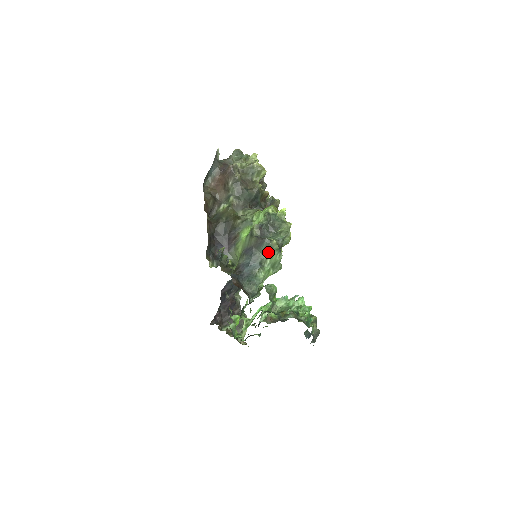
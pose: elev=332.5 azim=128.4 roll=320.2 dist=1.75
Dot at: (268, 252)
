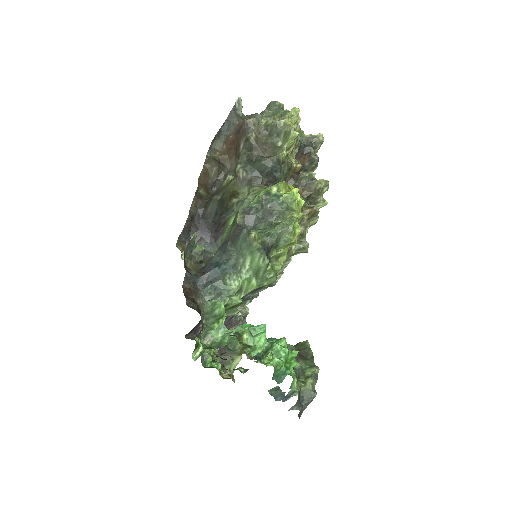
Dot at: (245, 251)
